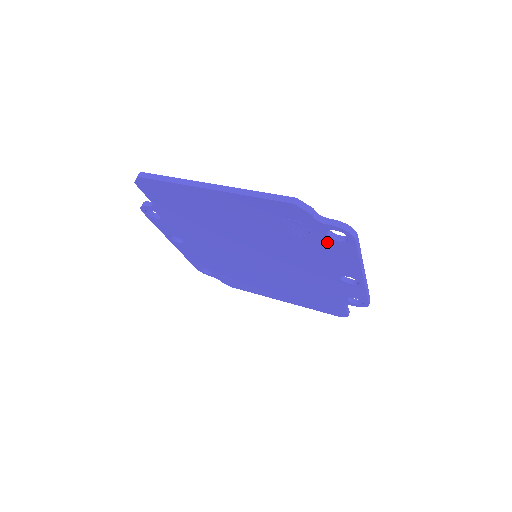
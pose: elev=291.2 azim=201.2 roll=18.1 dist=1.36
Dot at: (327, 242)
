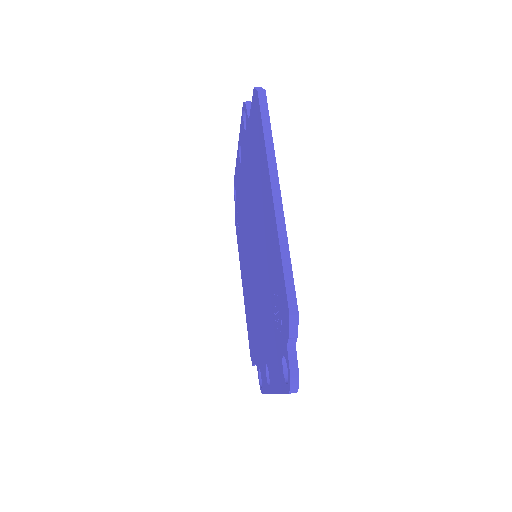
Dot at: (280, 354)
